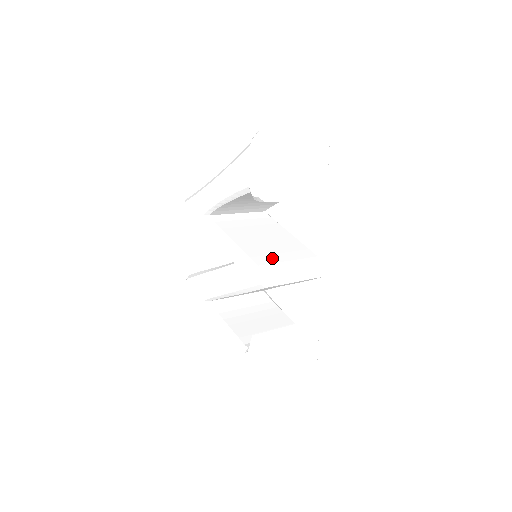
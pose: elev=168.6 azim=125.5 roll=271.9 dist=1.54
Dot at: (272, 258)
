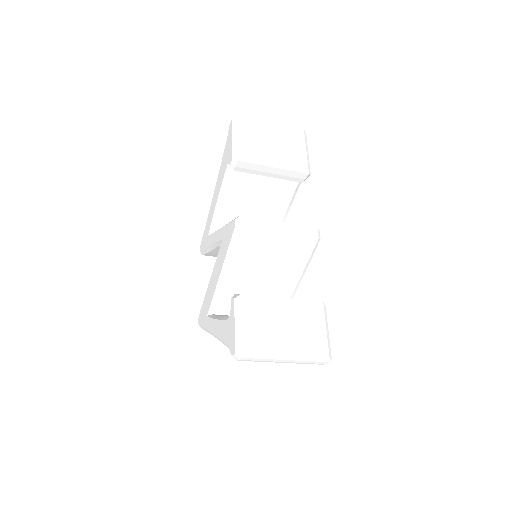
Dot at: occluded
